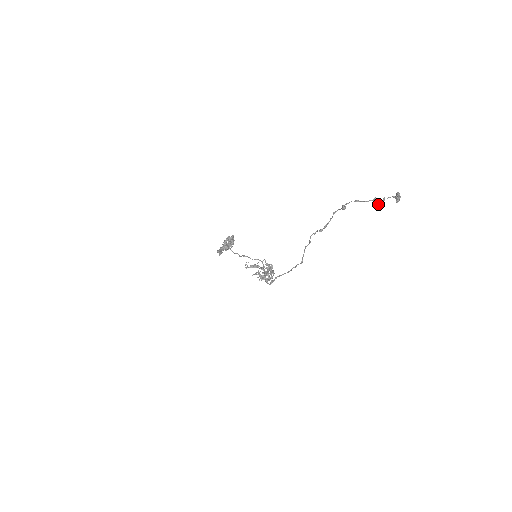
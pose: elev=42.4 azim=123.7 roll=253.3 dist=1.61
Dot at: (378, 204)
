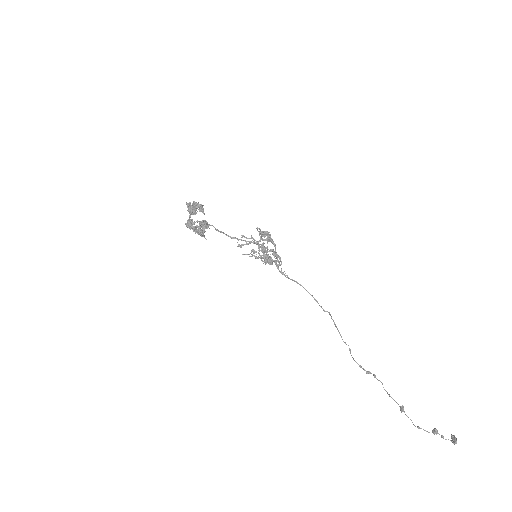
Dot at: (436, 432)
